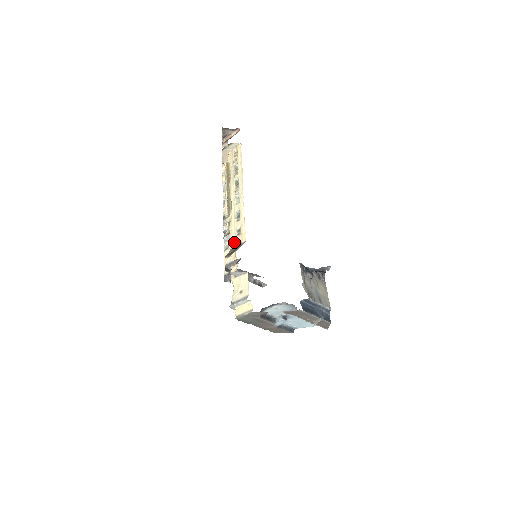
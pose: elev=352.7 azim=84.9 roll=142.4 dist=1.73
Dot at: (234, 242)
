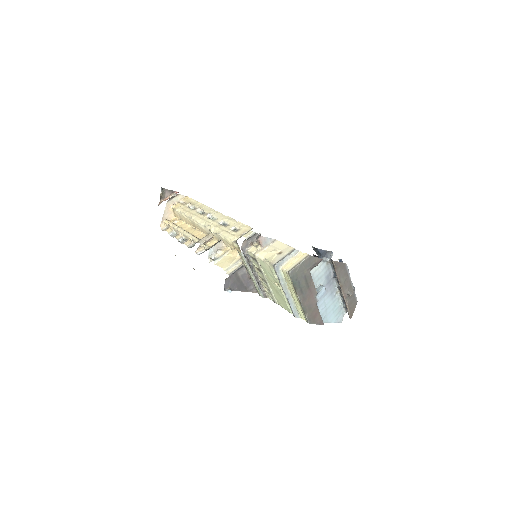
Dot at: (235, 236)
